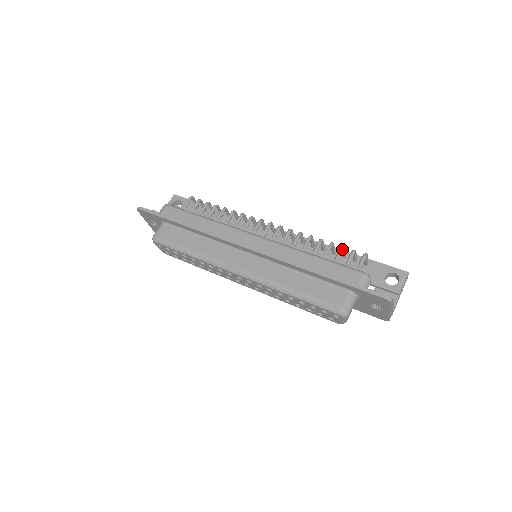
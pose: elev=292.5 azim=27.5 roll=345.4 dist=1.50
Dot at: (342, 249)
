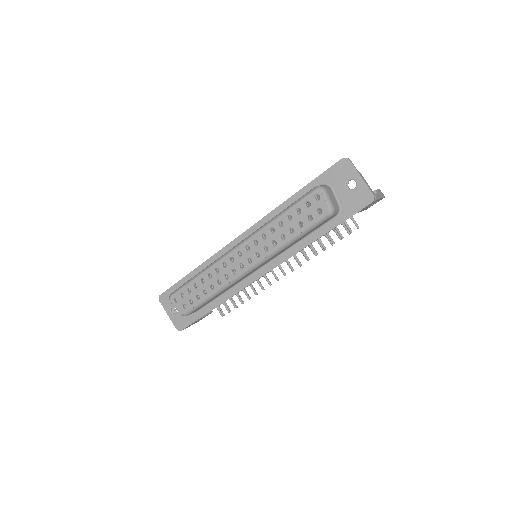
Dot at: occluded
